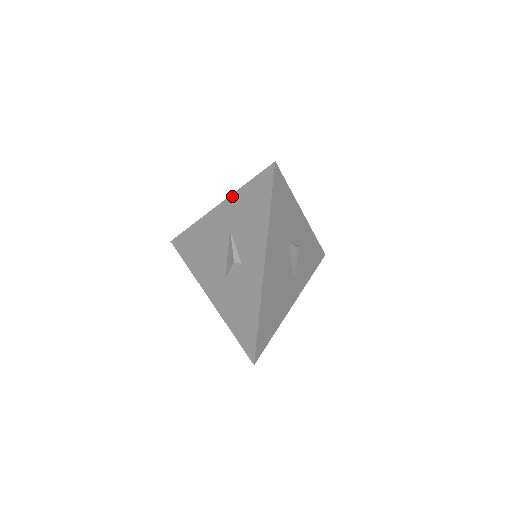
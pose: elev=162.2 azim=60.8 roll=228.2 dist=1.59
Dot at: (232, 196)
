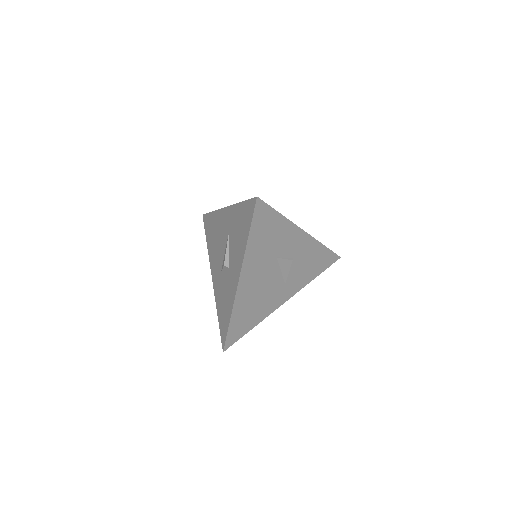
Dot at: (233, 206)
